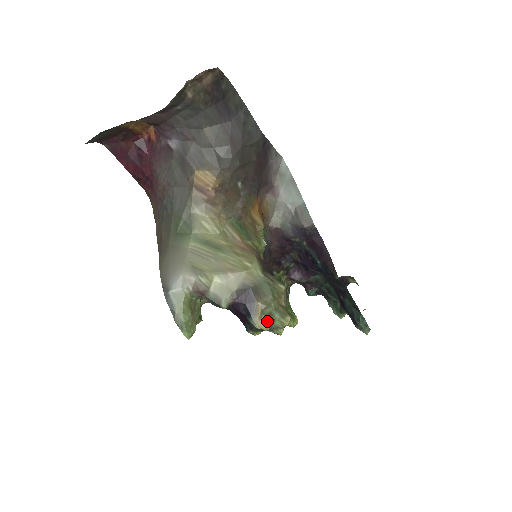
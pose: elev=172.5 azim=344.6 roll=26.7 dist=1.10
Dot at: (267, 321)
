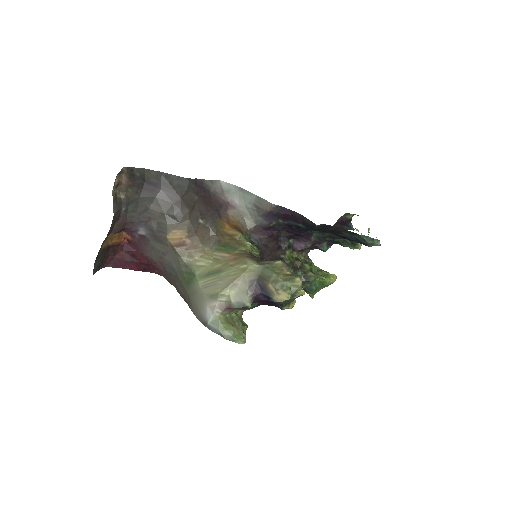
Dot at: (284, 292)
